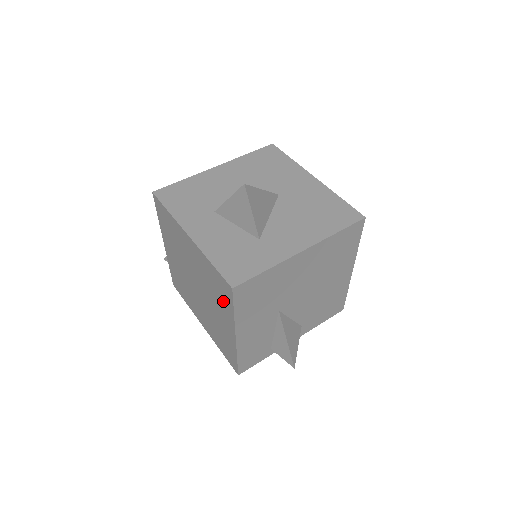
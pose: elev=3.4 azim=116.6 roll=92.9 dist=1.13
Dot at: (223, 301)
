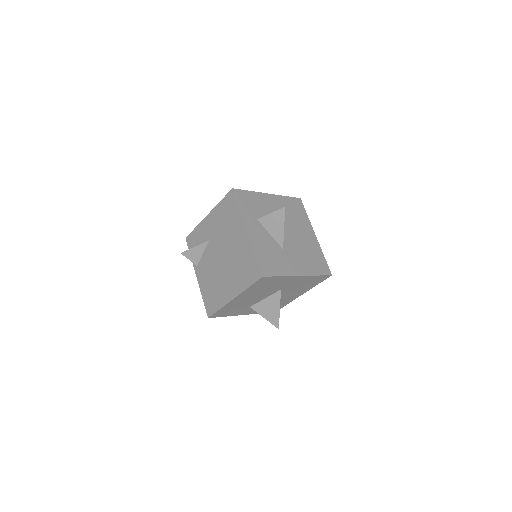
Dot at: occluded
